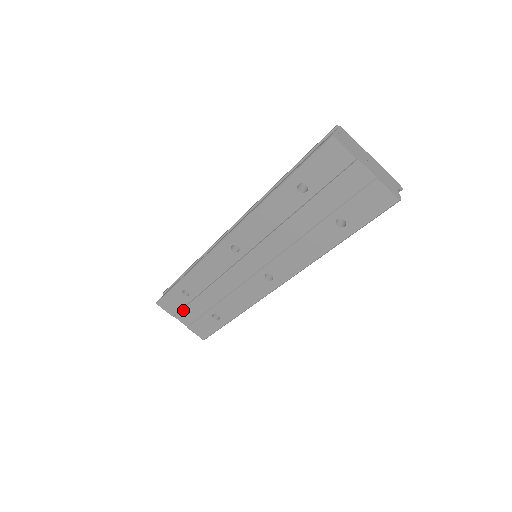
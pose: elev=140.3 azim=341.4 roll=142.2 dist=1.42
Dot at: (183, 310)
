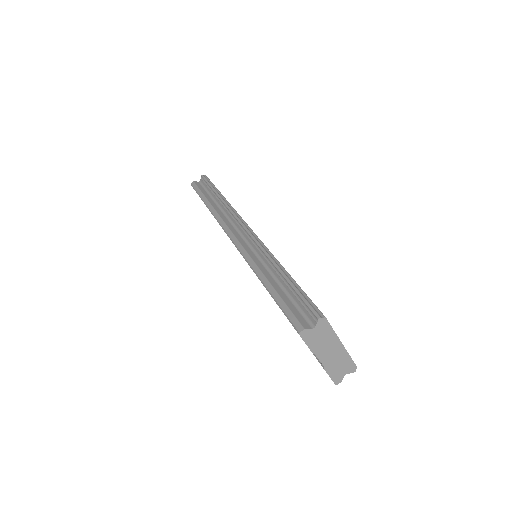
Dot at: occluded
